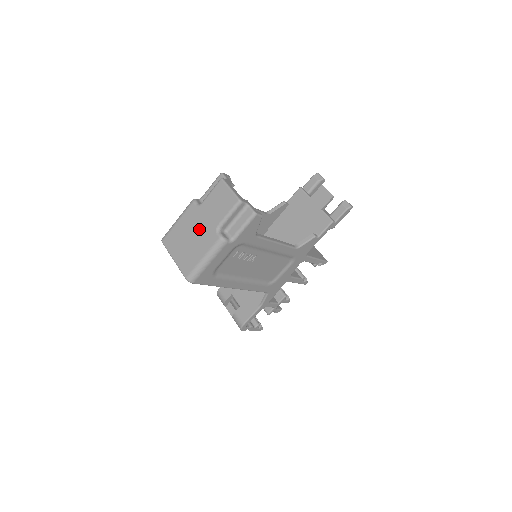
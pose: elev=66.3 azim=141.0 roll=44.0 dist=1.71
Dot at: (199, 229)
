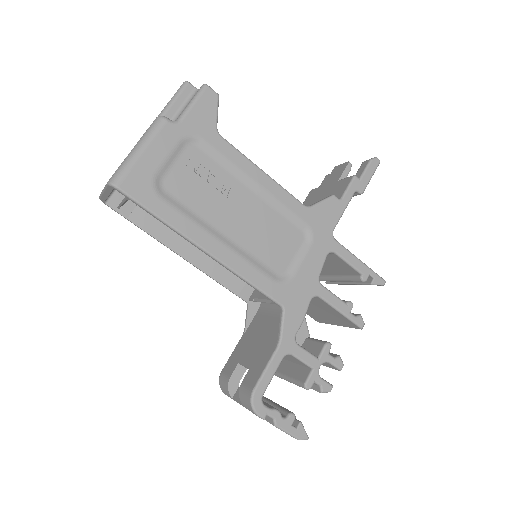
Dot at: occluded
